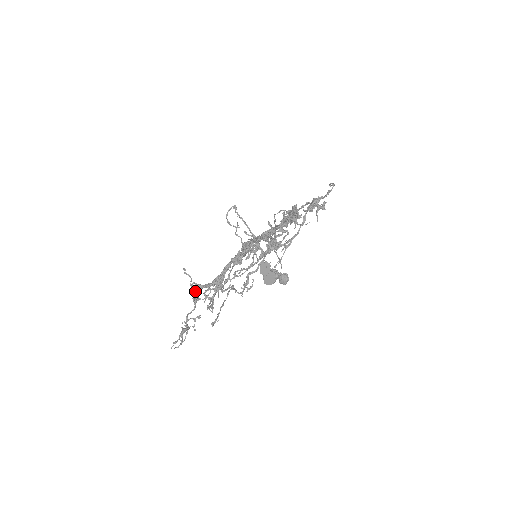
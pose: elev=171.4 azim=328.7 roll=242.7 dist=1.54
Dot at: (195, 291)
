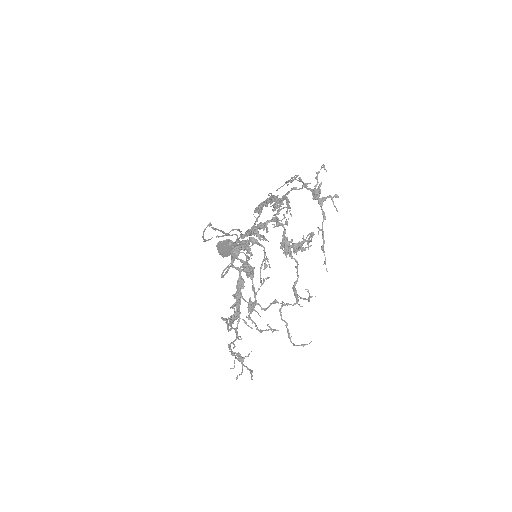
Dot at: (230, 324)
